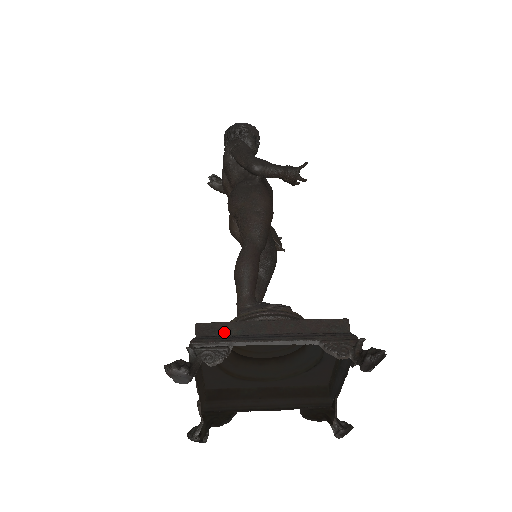
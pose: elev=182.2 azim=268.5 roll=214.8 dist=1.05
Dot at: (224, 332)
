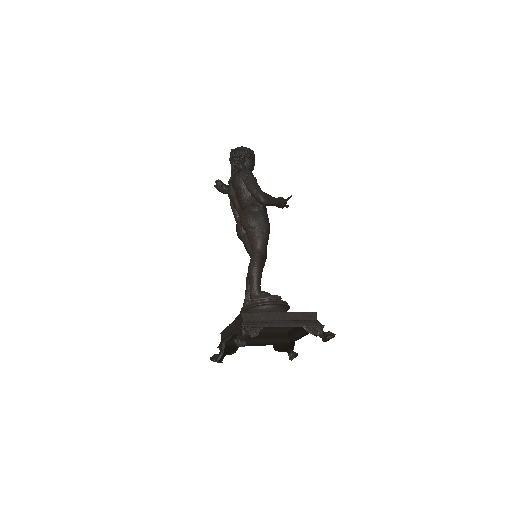
Dot at: (257, 318)
